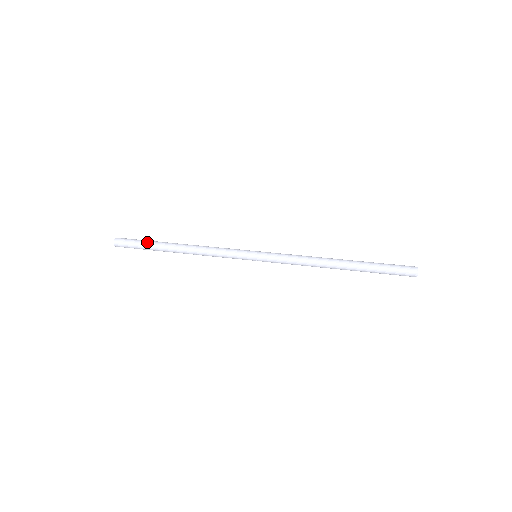
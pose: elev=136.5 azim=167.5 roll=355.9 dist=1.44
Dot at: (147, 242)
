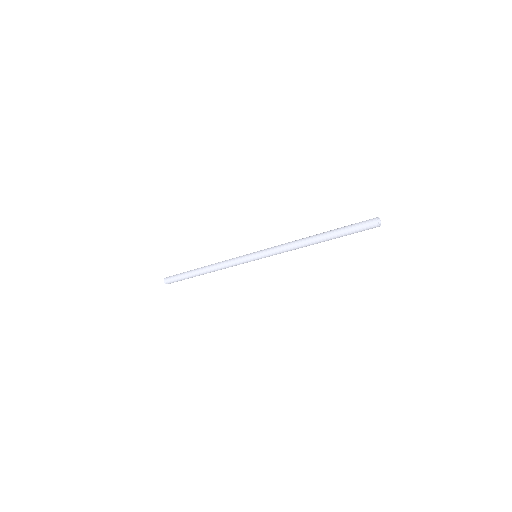
Dot at: (183, 273)
